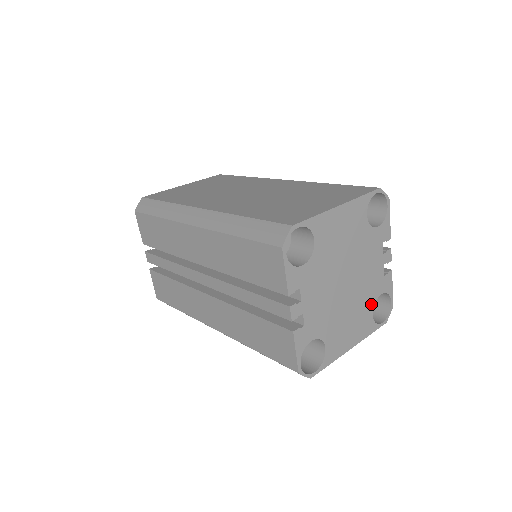
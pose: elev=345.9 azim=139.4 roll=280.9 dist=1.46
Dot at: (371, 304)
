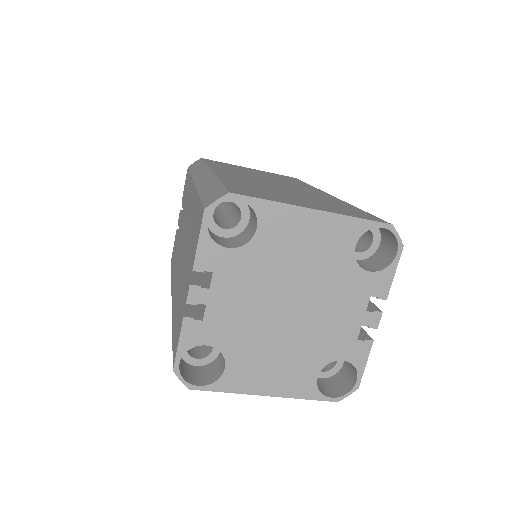
Dot at: (321, 362)
